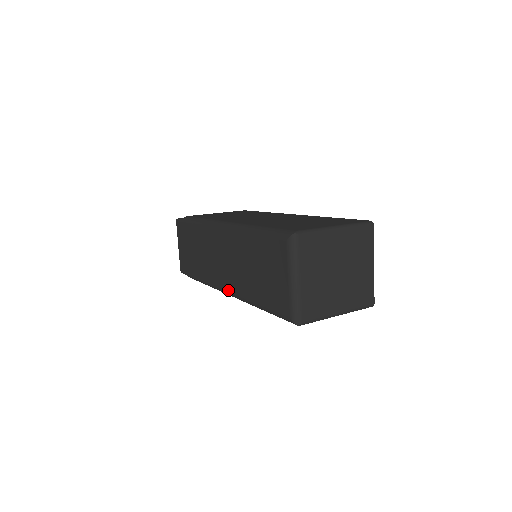
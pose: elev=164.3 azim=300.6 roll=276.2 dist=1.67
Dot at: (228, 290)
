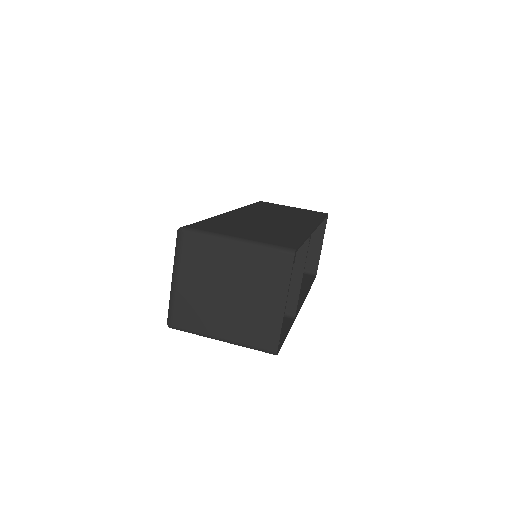
Dot at: occluded
